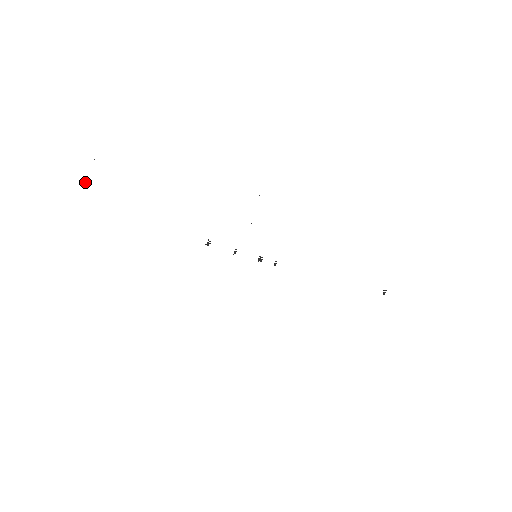
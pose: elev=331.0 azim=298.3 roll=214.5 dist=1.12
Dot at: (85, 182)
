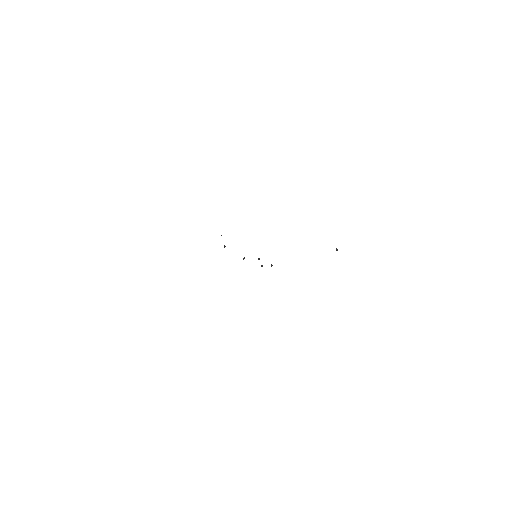
Dot at: occluded
